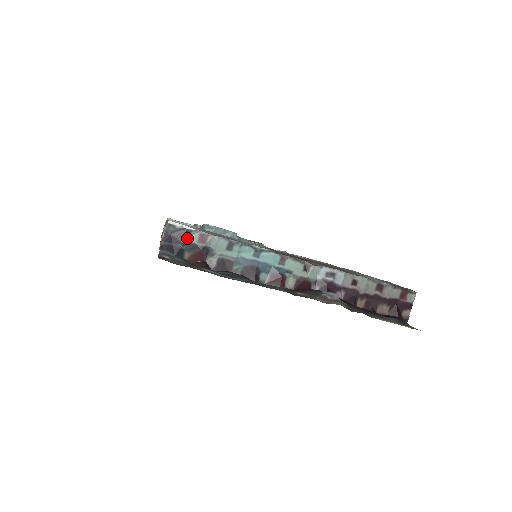
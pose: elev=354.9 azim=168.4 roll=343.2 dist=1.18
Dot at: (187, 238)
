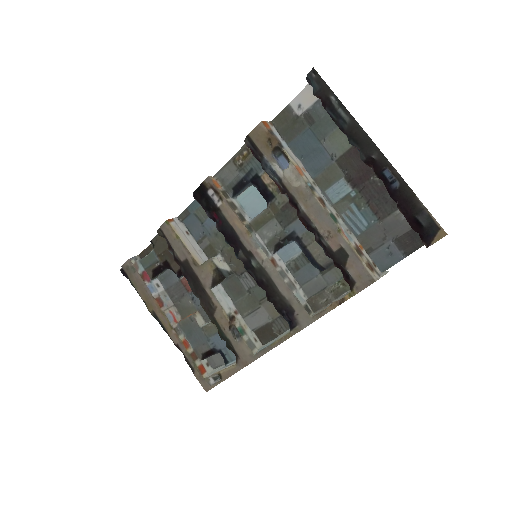
Dot at: occluded
